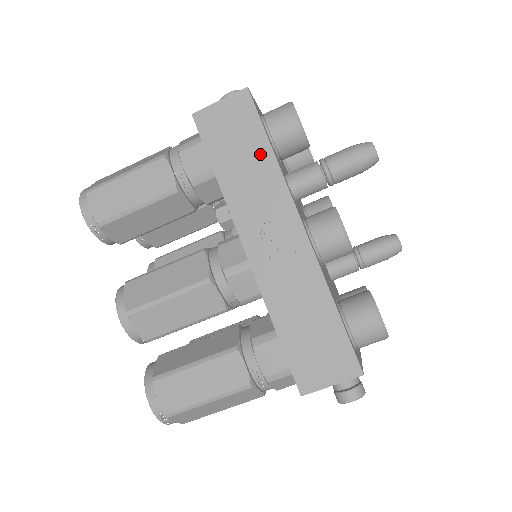
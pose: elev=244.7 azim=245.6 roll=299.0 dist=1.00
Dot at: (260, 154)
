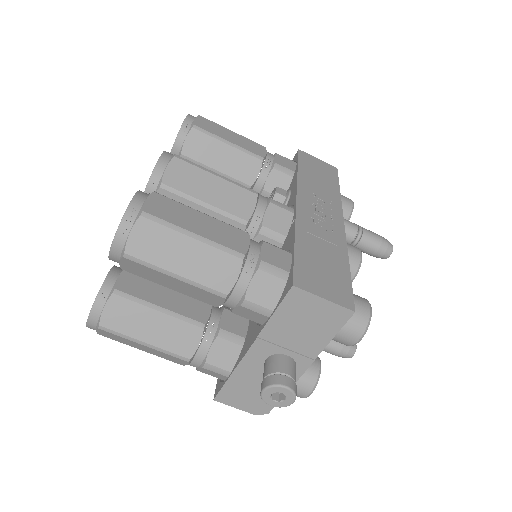
Dot at: (331, 186)
